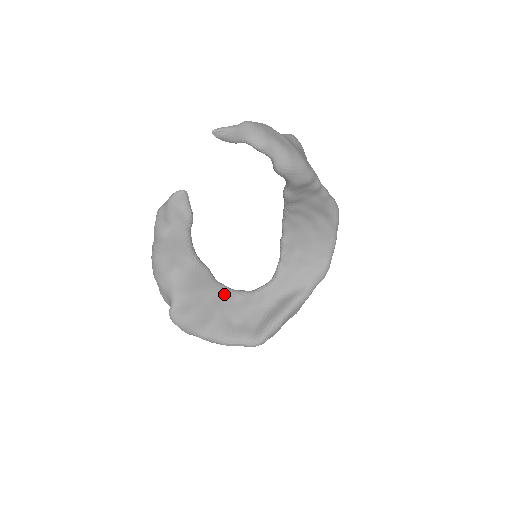
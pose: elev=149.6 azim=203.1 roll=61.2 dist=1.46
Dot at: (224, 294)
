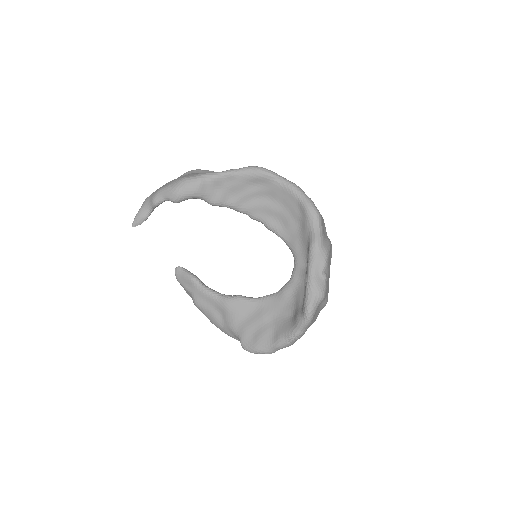
Dot at: (268, 302)
